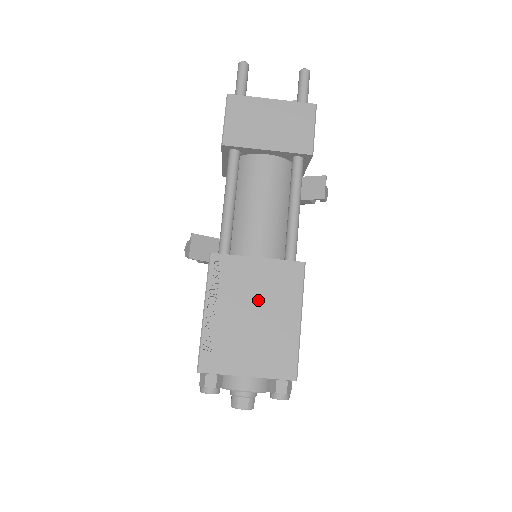
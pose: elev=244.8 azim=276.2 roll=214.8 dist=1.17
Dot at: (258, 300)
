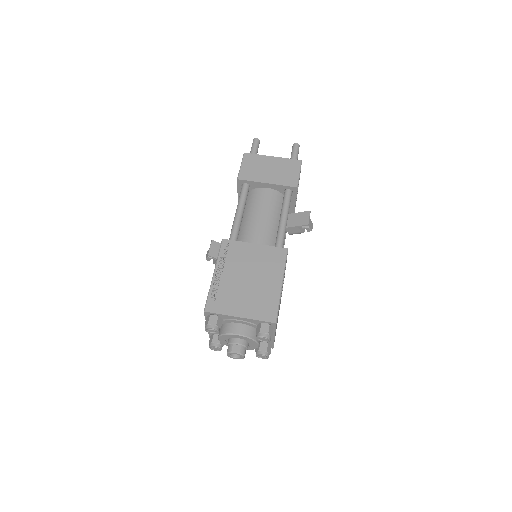
Dot at: (252, 269)
